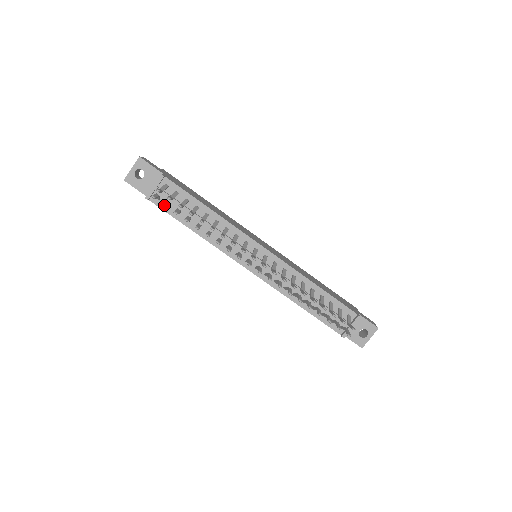
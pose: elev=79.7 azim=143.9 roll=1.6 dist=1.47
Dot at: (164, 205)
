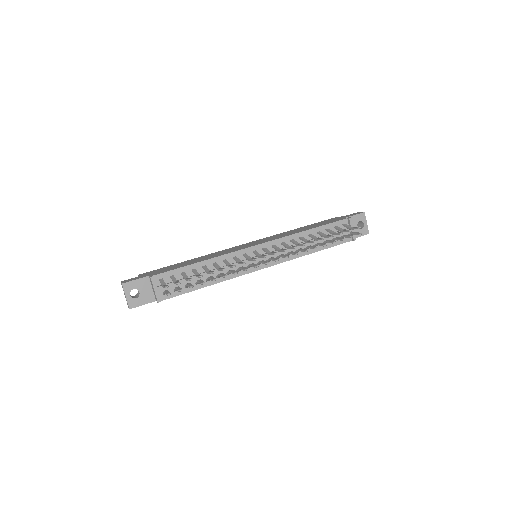
Dot at: (180, 291)
